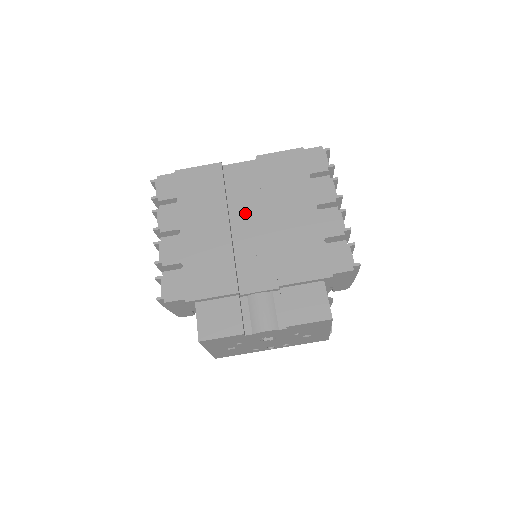
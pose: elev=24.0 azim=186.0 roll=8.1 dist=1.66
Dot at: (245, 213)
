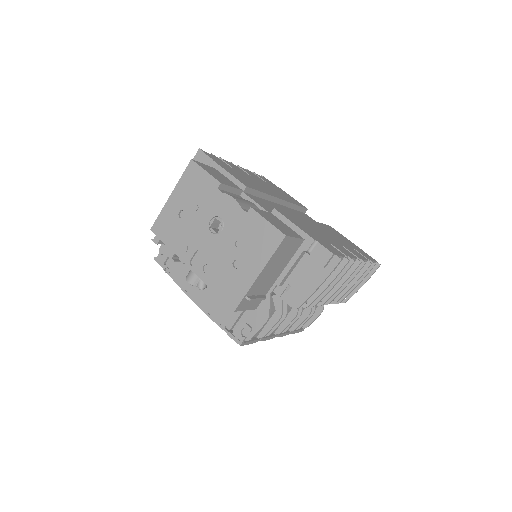
Dot at: (293, 213)
